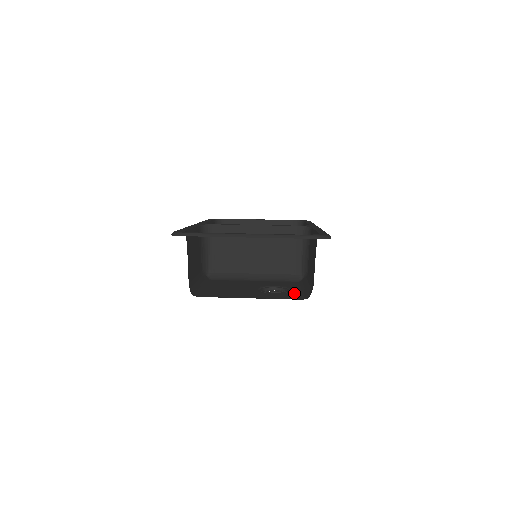
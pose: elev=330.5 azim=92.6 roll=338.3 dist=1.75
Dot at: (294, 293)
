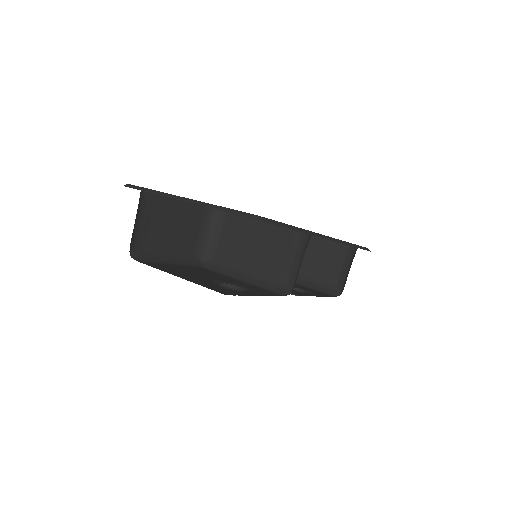
Dot at: (238, 292)
